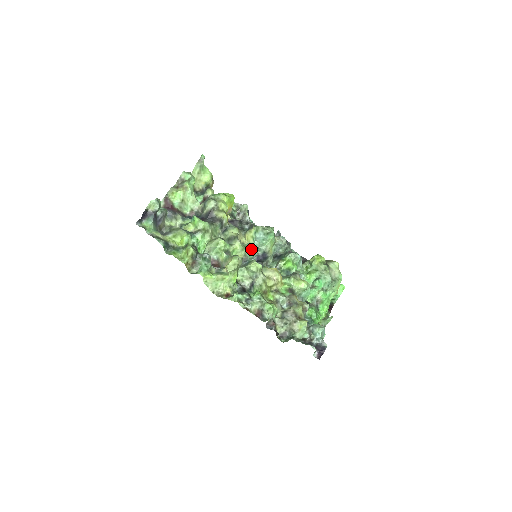
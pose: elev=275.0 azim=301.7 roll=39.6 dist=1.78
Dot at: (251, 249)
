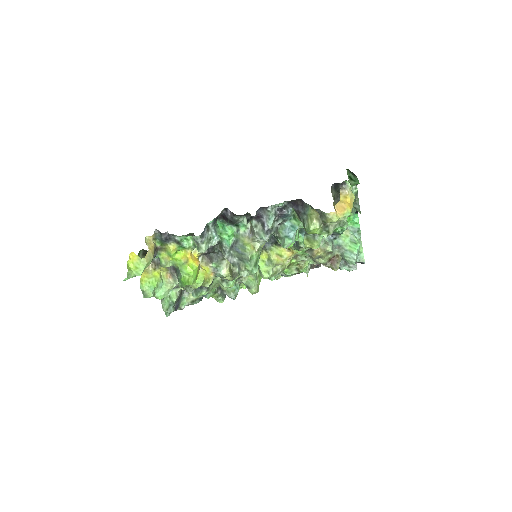
Dot at: occluded
